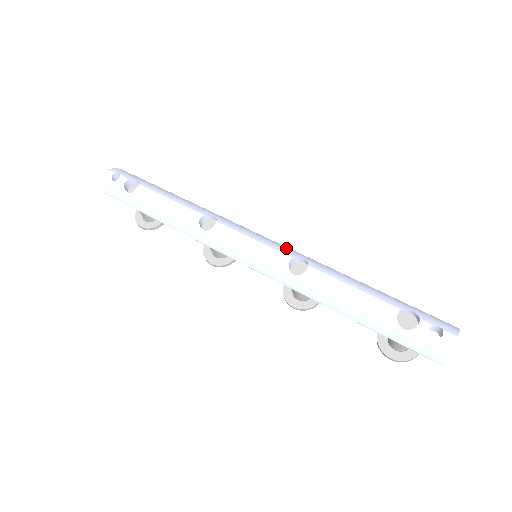
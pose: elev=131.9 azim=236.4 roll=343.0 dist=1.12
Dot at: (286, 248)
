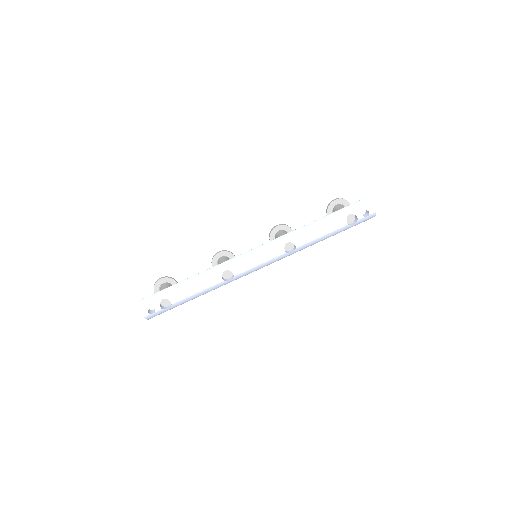
Dot at: (272, 245)
